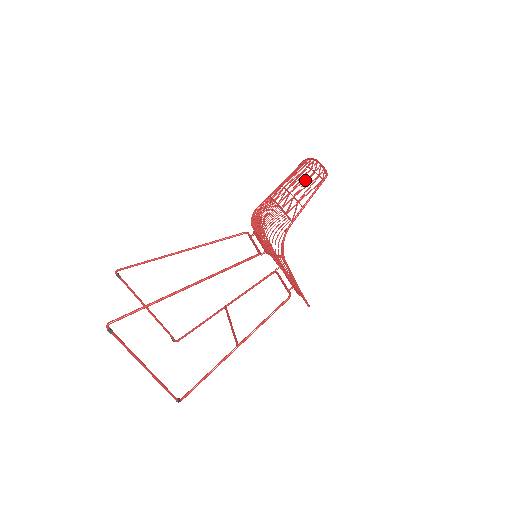
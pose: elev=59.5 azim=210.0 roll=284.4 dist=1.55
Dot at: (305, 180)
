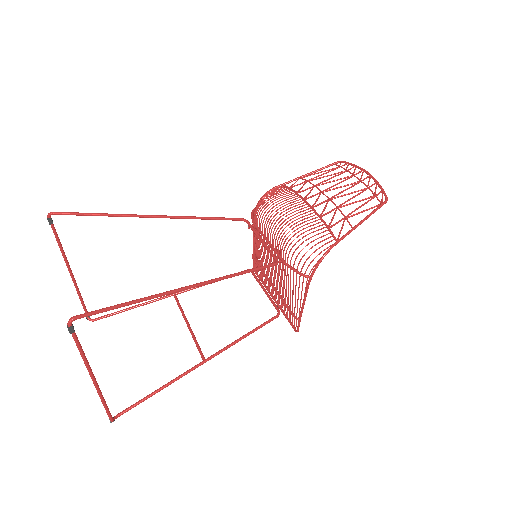
Dot at: (353, 192)
